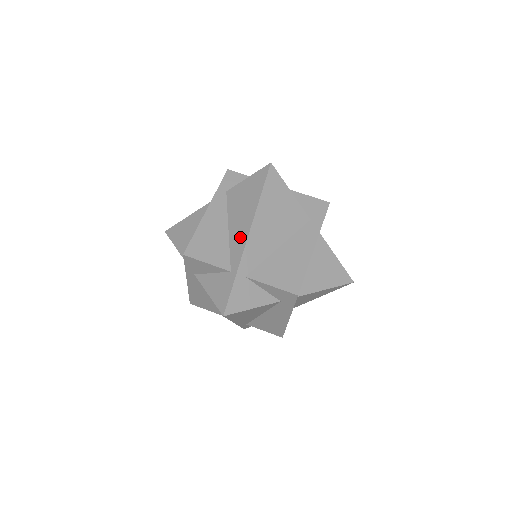
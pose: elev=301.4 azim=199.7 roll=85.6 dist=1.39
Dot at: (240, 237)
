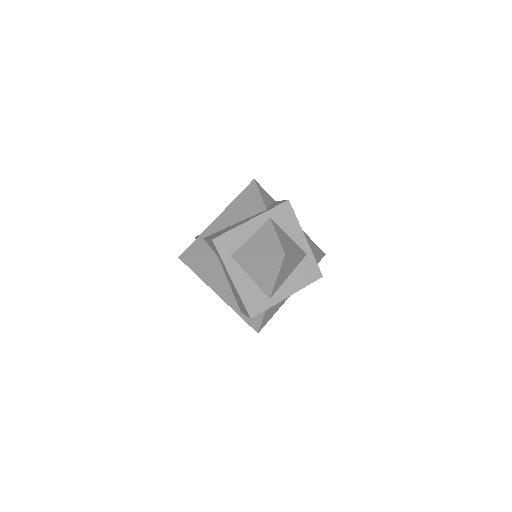
Dot at: occluded
